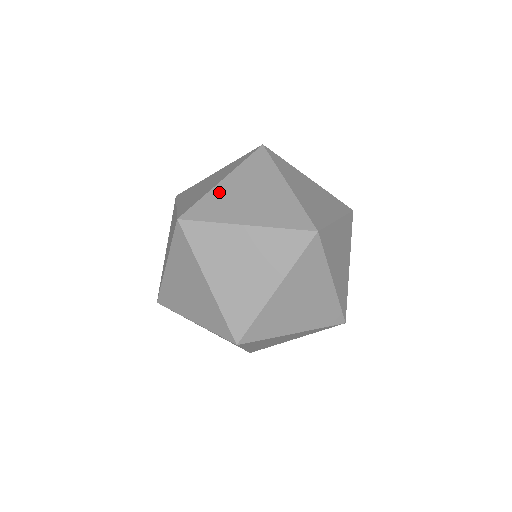
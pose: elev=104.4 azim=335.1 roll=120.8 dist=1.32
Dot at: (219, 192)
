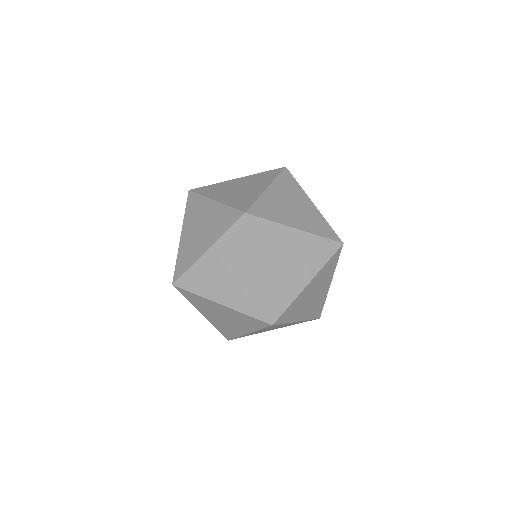
Dot at: (226, 183)
